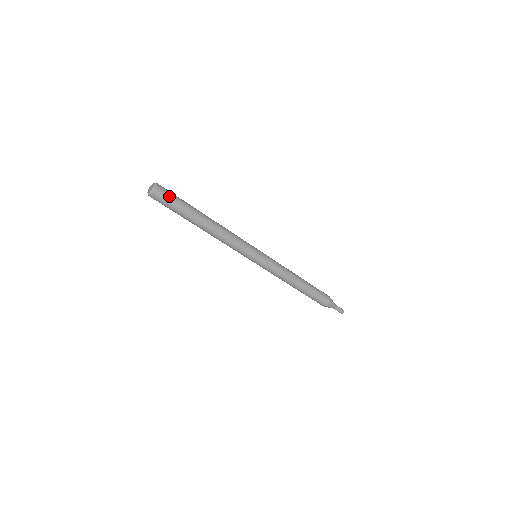
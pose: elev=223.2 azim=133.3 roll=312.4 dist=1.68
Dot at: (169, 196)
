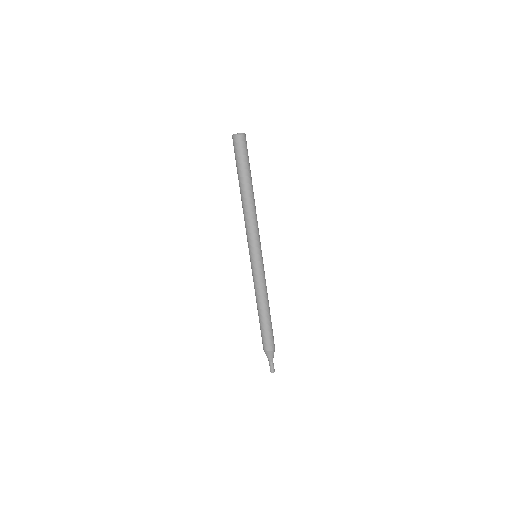
Dot at: (245, 149)
